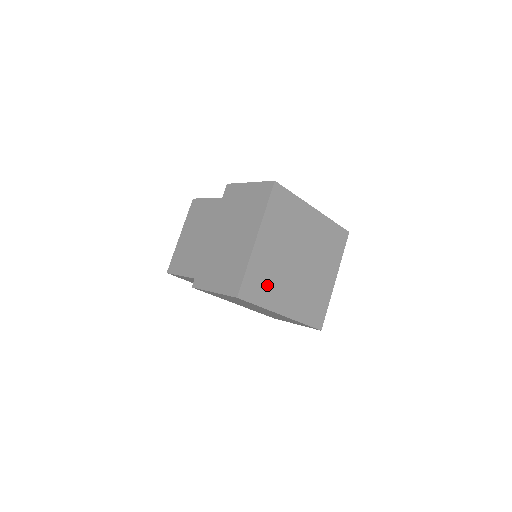
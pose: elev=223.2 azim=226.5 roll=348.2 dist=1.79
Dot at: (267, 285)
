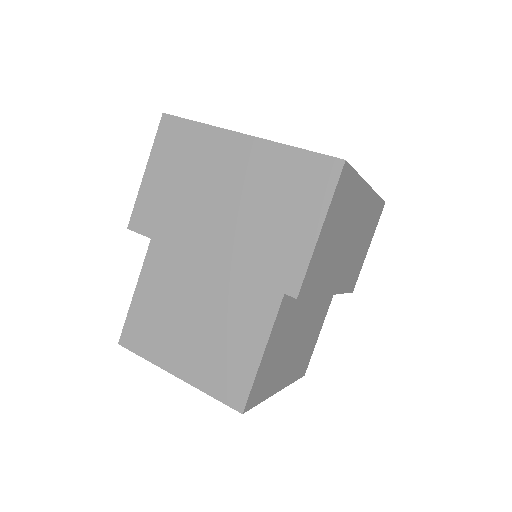
Dot at: occluded
